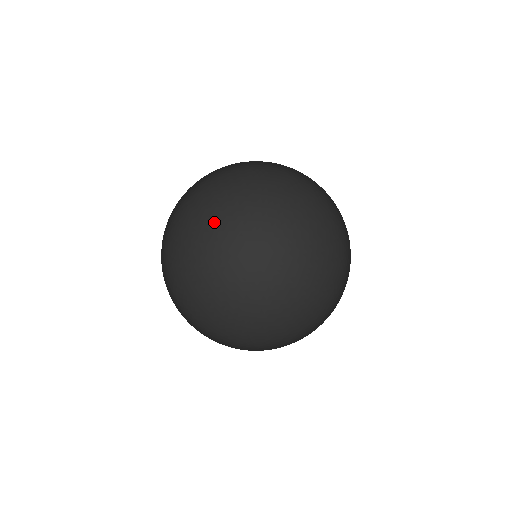
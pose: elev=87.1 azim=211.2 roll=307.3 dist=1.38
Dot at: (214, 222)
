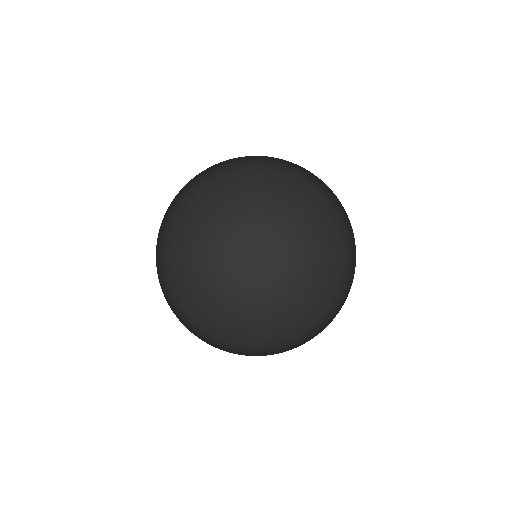
Dot at: (230, 217)
